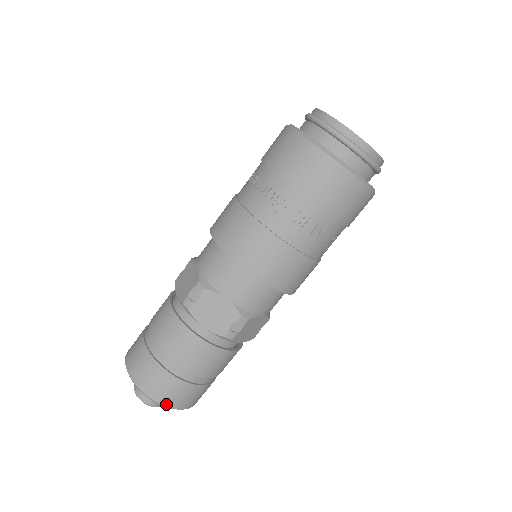
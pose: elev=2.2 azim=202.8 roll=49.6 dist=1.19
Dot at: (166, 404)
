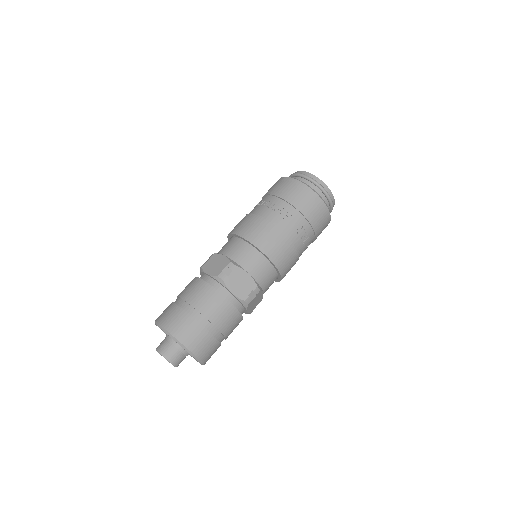
Dot at: (196, 353)
